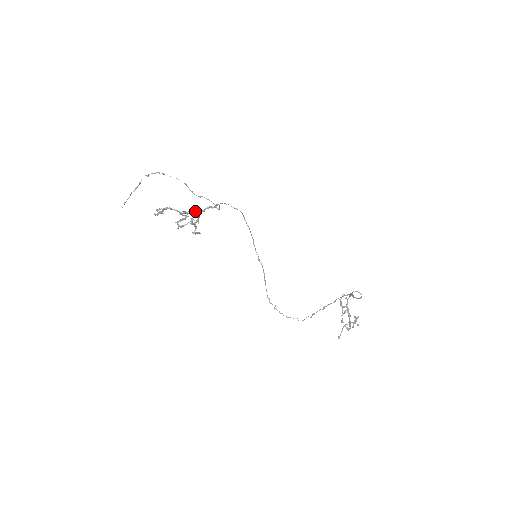
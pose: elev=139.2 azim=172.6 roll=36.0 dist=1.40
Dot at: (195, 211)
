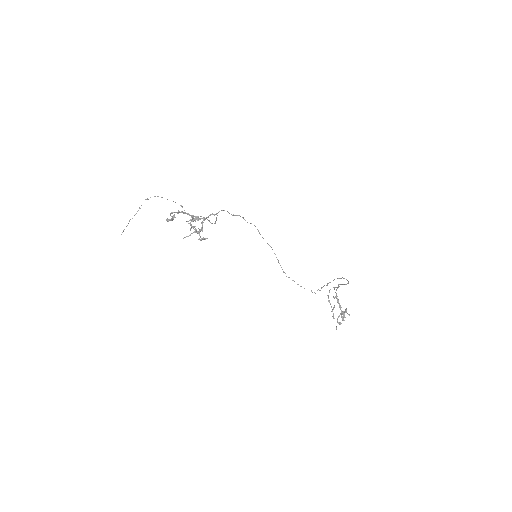
Dot at: (200, 218)
